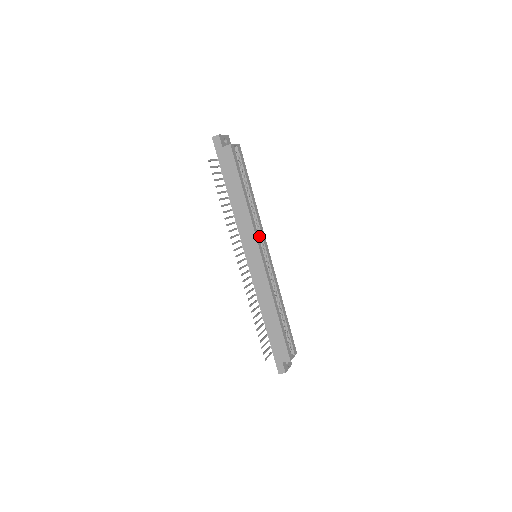
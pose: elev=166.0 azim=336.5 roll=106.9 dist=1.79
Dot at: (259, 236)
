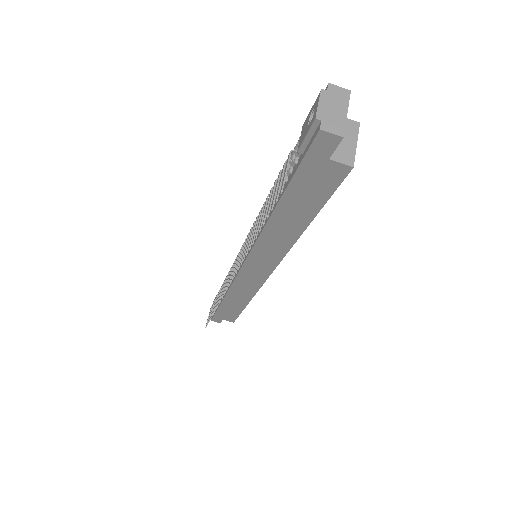
Dot at: occluded
